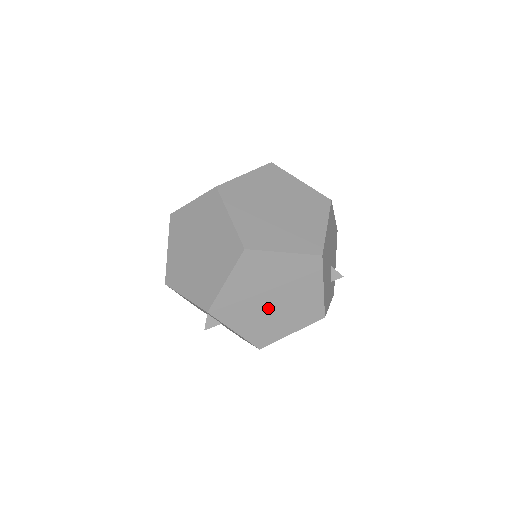
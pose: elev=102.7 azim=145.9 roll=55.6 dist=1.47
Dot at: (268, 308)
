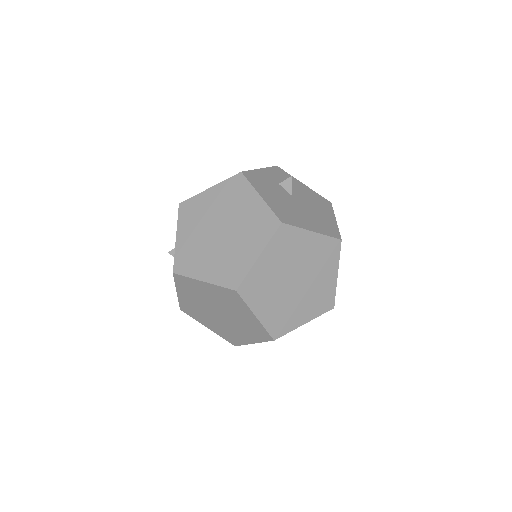
Dot at: occluded
